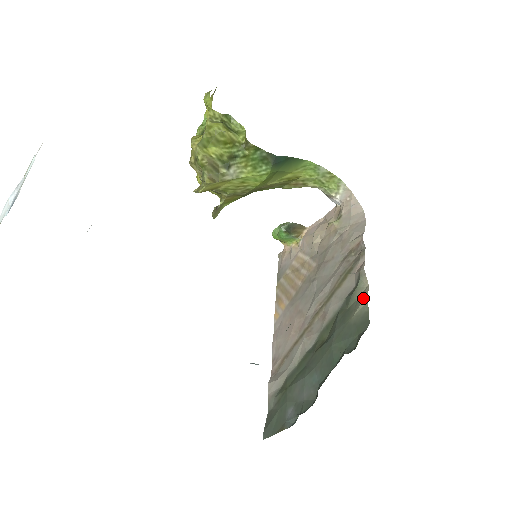
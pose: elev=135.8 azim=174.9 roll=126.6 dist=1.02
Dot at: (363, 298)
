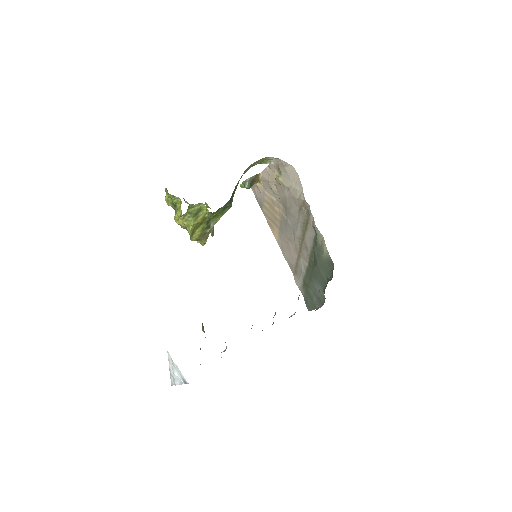
Dot at: (324, 246)
